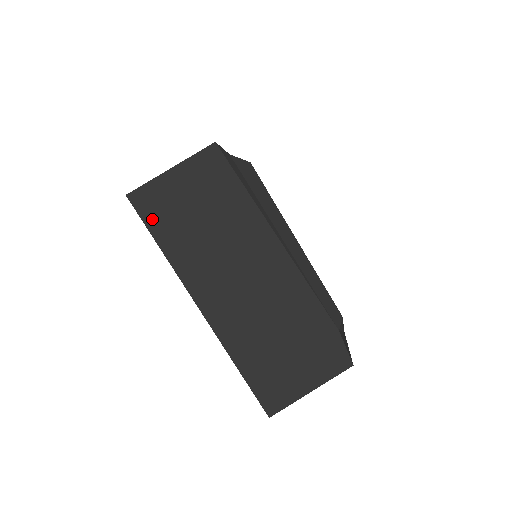
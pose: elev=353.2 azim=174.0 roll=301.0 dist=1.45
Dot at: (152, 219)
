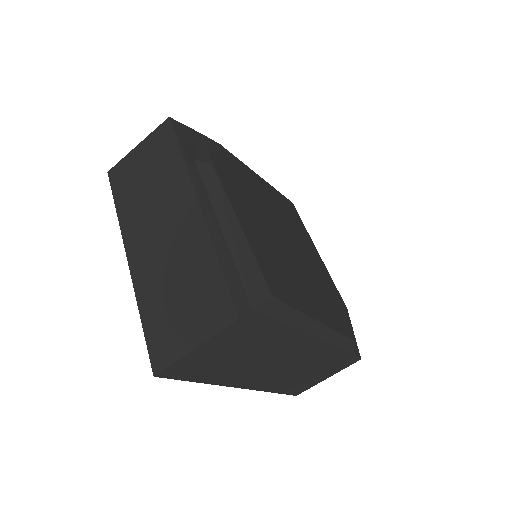
Dot at: (185, 376)
